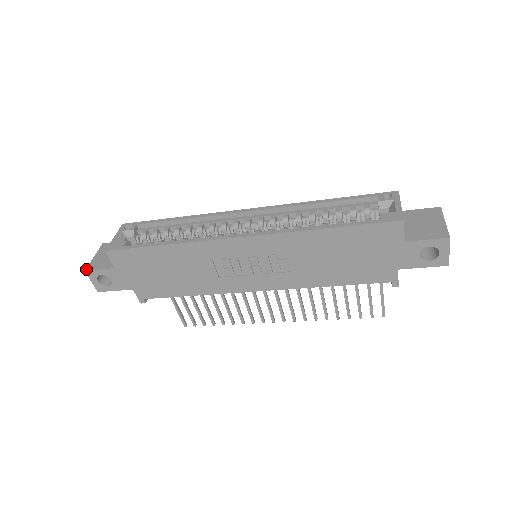
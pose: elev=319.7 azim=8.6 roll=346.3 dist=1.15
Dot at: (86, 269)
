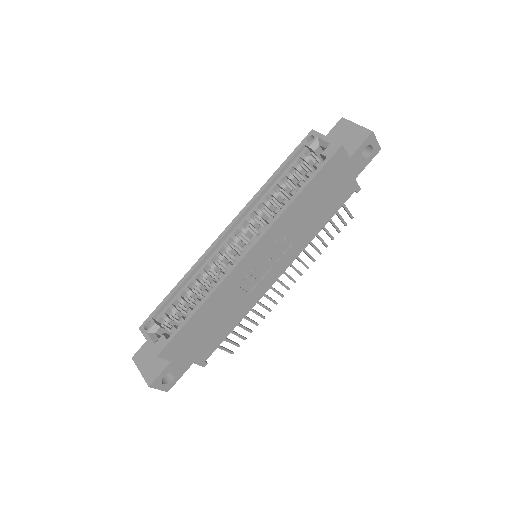
Dot at: (148, 385)
